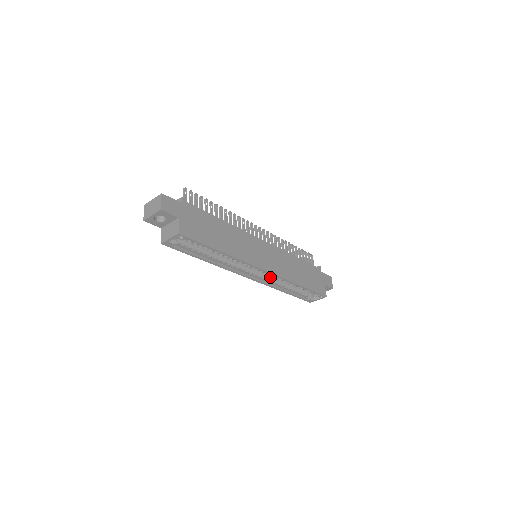
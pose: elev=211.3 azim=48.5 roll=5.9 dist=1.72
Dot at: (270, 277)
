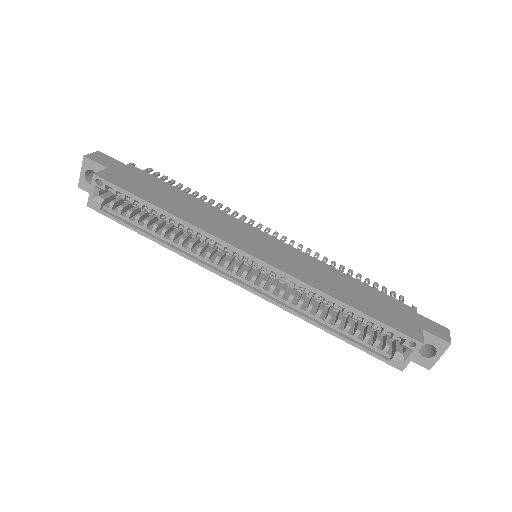
Dot at: (283, 289)
